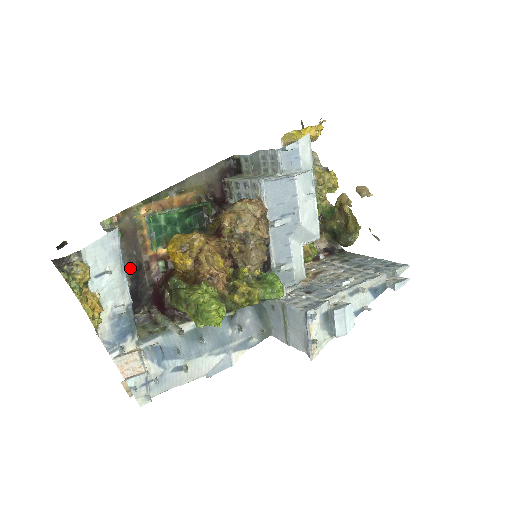
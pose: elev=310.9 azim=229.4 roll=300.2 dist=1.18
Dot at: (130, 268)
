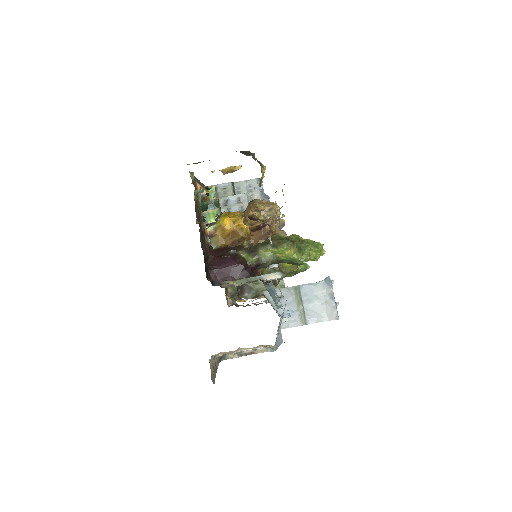
Dot at: (200, 229)
